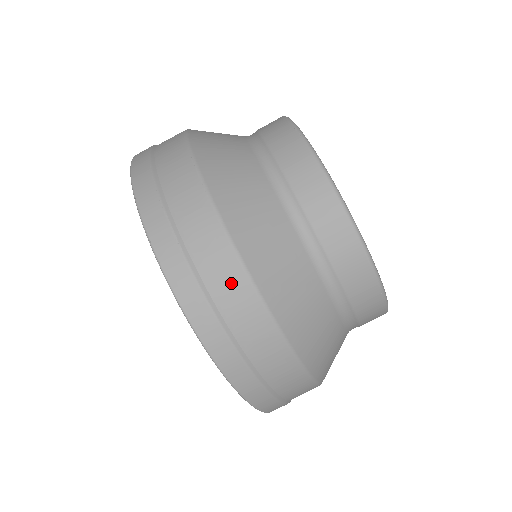
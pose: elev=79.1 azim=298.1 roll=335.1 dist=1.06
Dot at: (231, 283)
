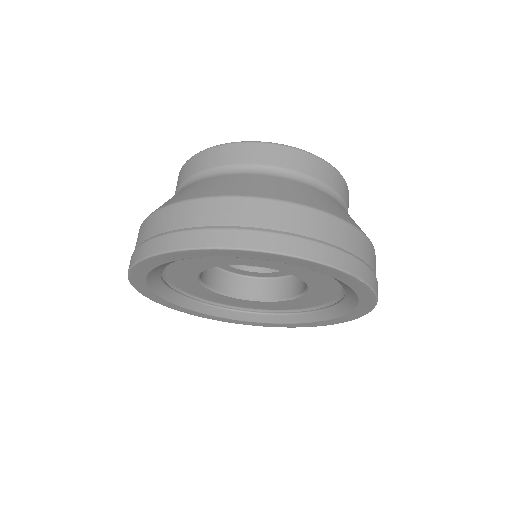
Dot at: (168, 217)
